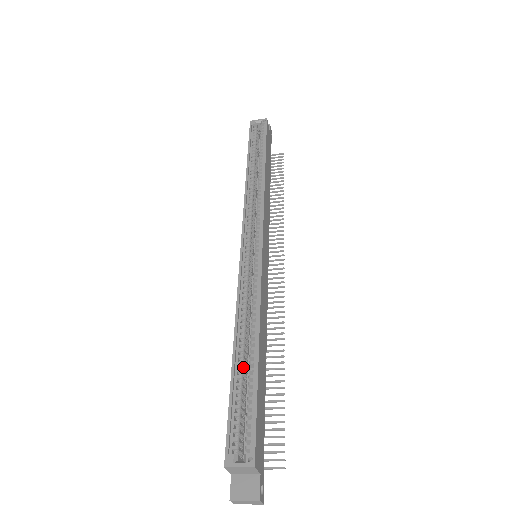
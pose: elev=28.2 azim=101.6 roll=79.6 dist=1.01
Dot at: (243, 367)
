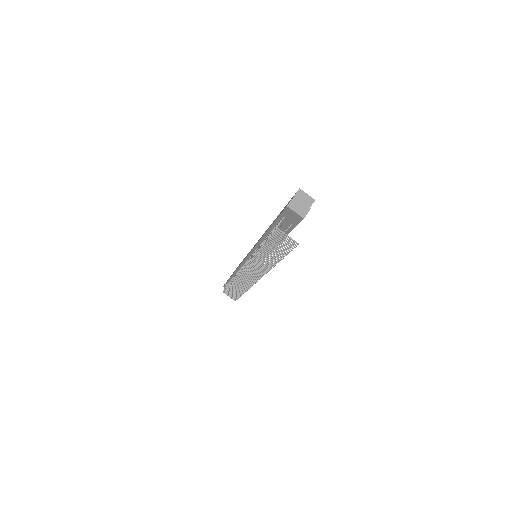
Dot at: occluded
